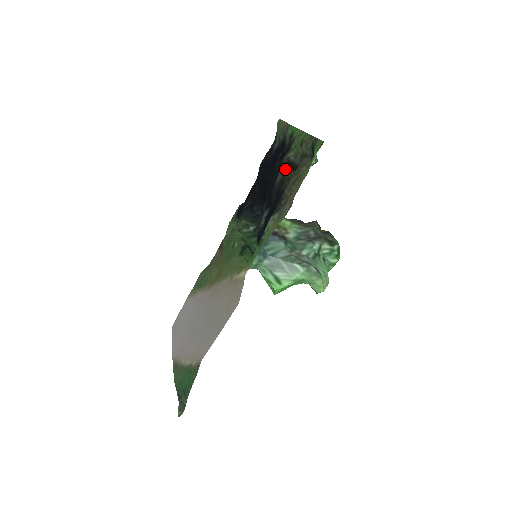
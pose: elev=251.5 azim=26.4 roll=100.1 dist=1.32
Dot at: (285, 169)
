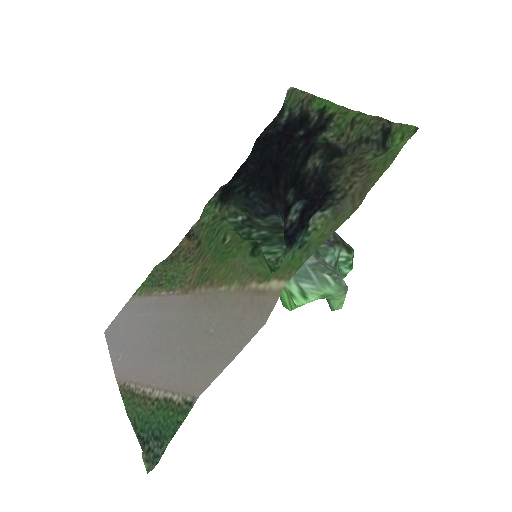
Dot at: (324, 152)
